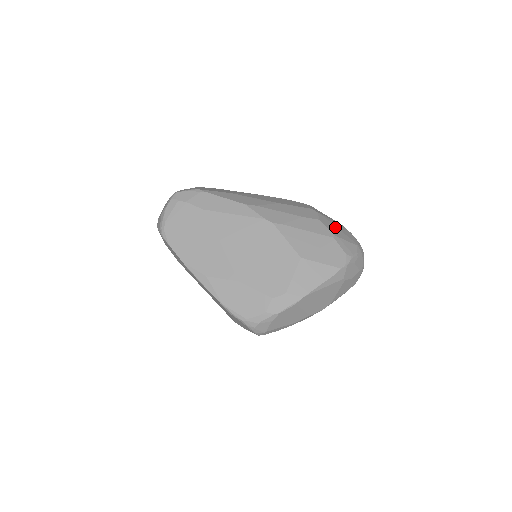
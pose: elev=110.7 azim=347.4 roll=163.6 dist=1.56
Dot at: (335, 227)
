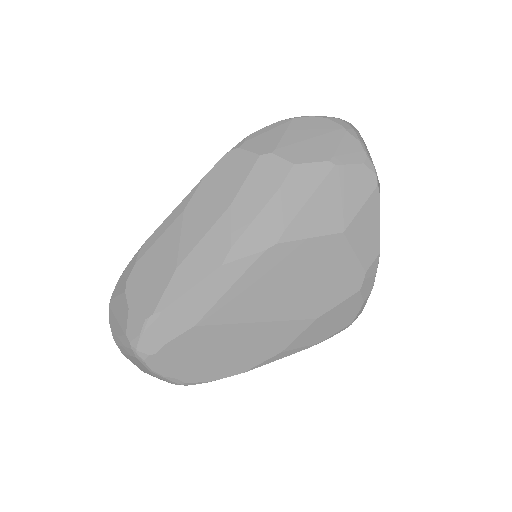
Dot at: (307, 143)
